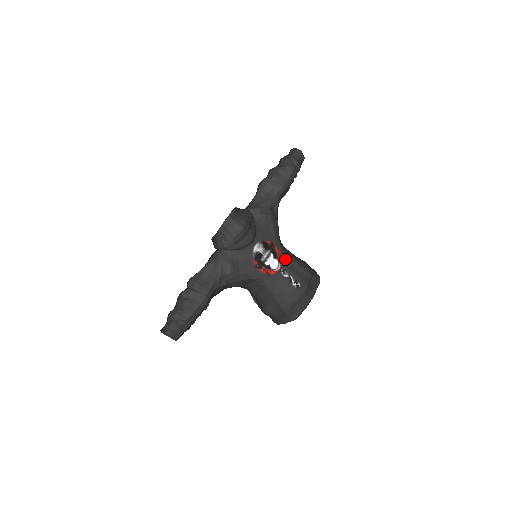
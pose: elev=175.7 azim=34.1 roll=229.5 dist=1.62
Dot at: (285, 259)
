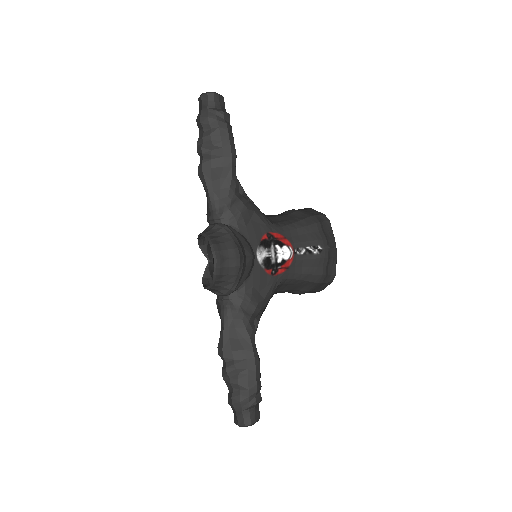
Dot at: (289, 235)
